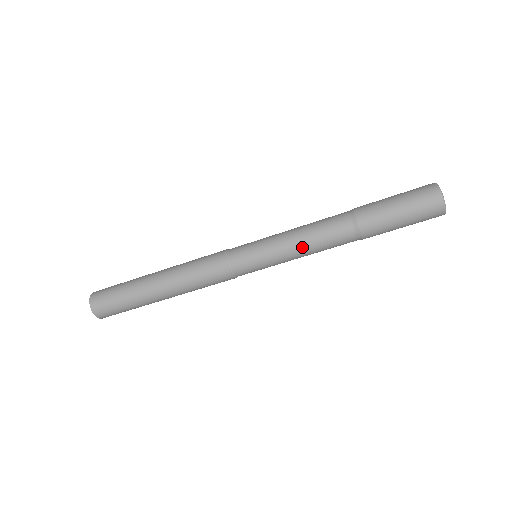
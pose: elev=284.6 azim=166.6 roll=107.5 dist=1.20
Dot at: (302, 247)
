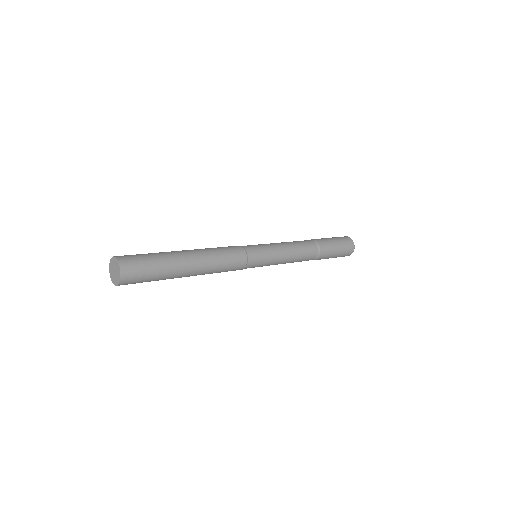
Dot at: (290, 248)
